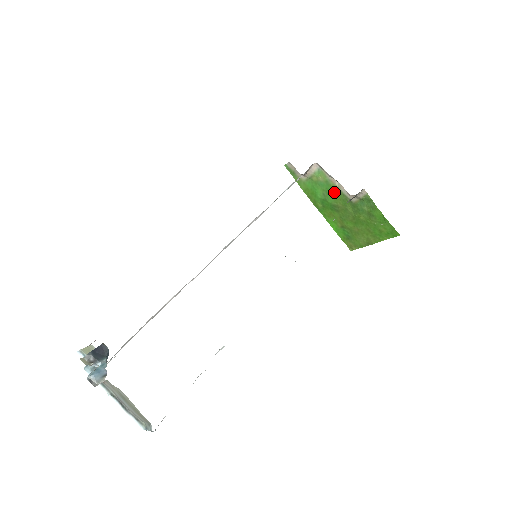
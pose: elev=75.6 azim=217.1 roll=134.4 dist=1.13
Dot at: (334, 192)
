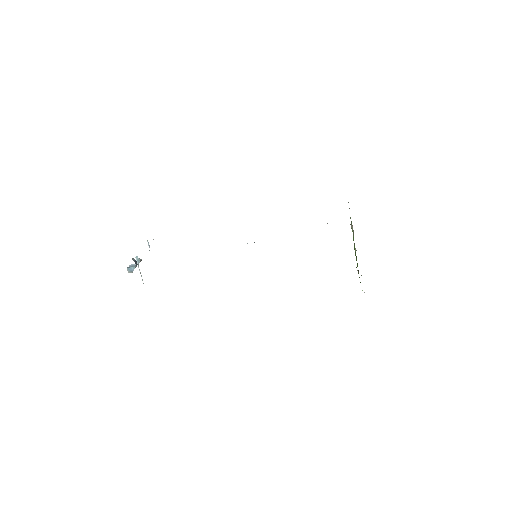
Dot at: occluded
